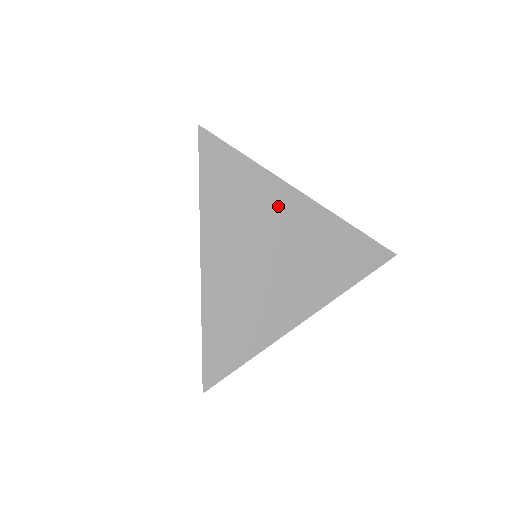
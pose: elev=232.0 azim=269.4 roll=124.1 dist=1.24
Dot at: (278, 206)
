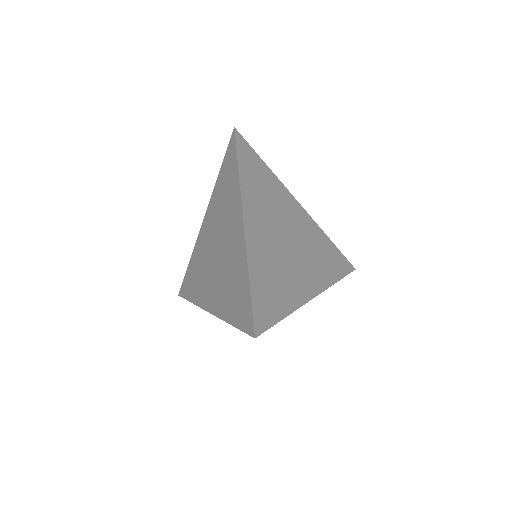
Dot at: occluded
